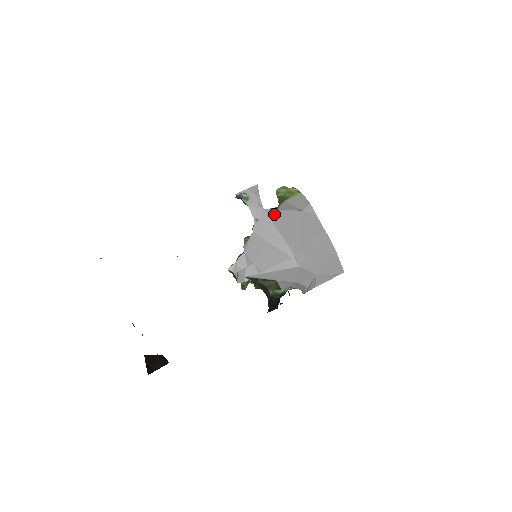
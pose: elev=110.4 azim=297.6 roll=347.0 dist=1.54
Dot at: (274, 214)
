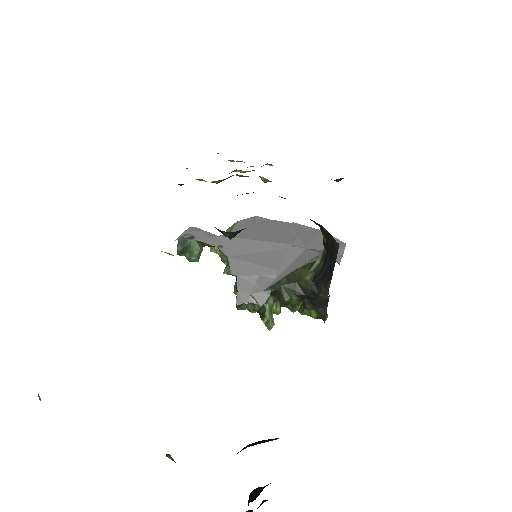
Dot at: occluded
